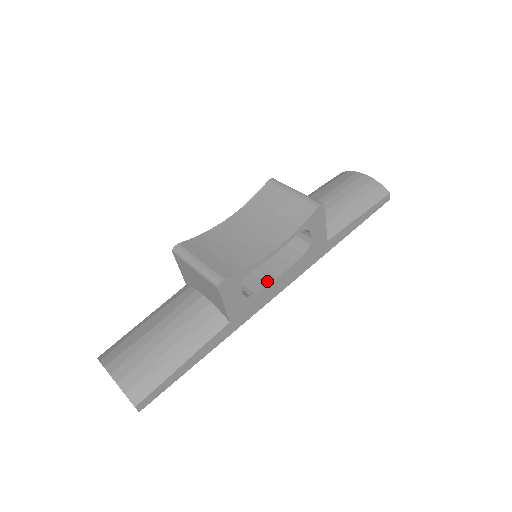
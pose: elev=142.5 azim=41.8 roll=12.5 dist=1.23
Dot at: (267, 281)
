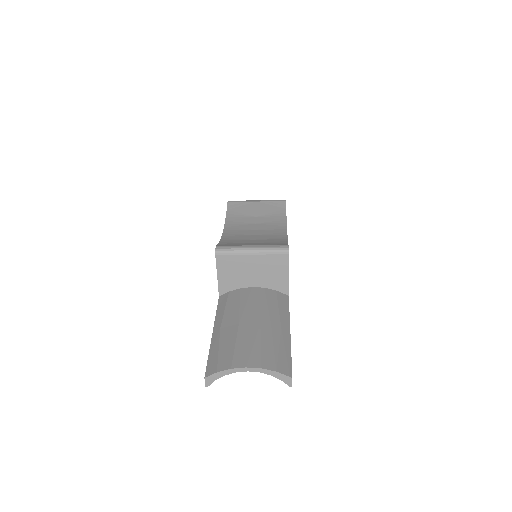
Dot at: occluded
